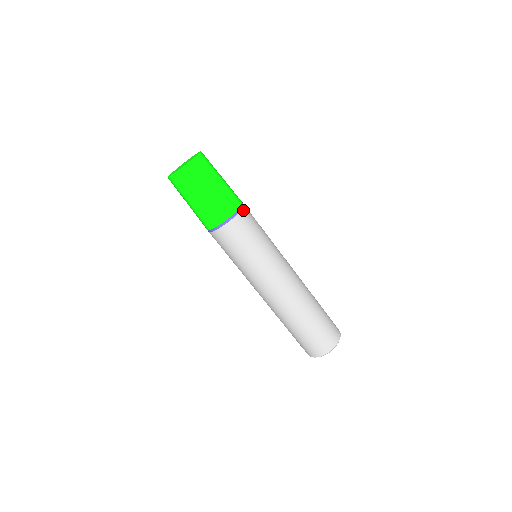
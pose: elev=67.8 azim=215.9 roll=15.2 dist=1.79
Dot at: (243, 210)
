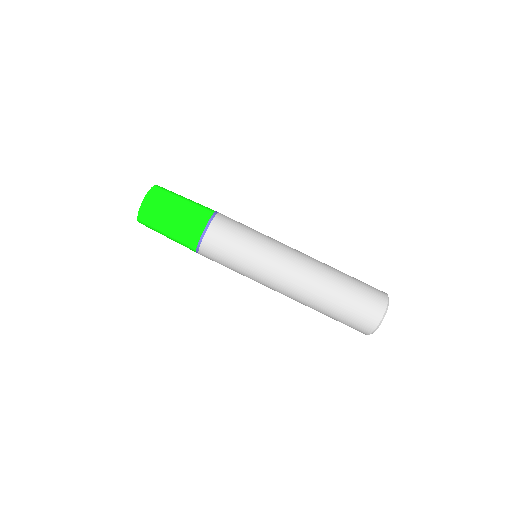
Dot at: occluded
